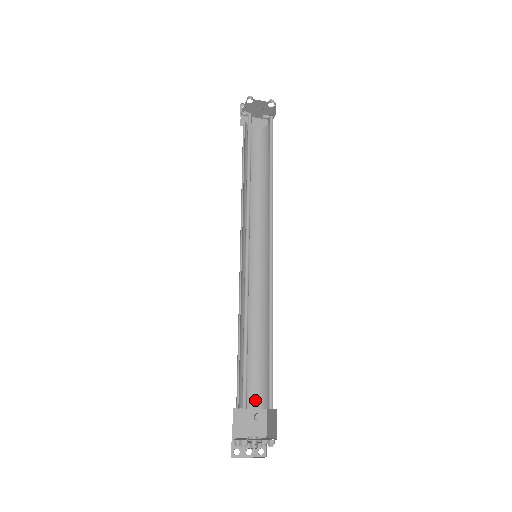
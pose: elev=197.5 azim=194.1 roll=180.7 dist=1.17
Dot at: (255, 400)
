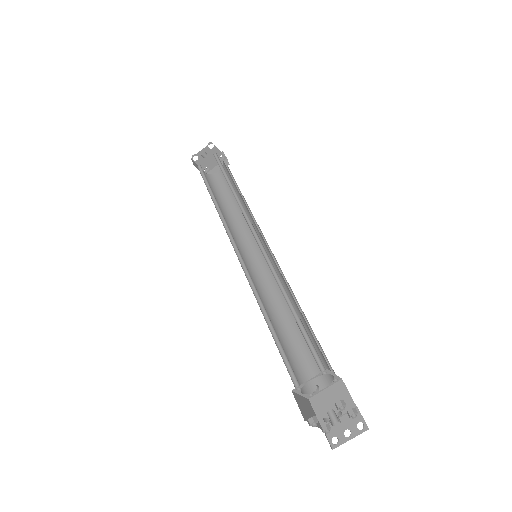
Dot at: (324, 378)
